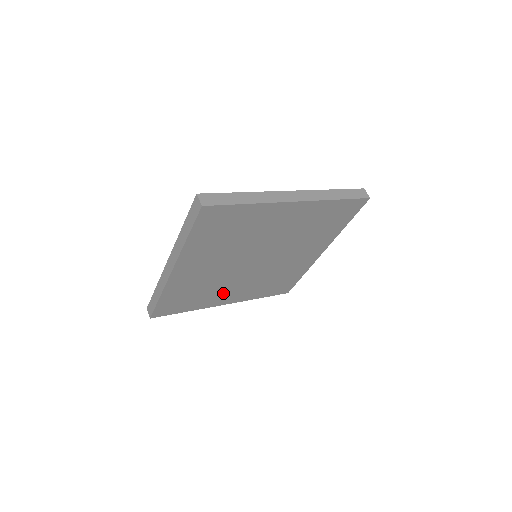
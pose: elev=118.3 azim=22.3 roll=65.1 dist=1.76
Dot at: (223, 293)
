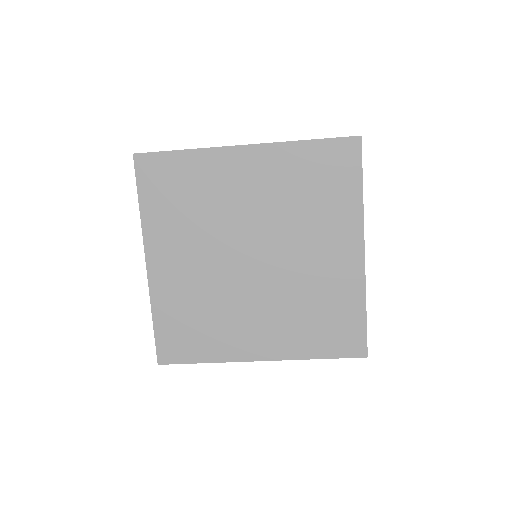
Dot at: (241, 329)
